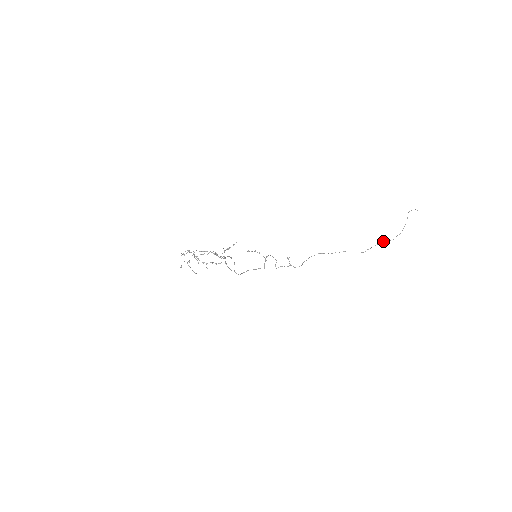
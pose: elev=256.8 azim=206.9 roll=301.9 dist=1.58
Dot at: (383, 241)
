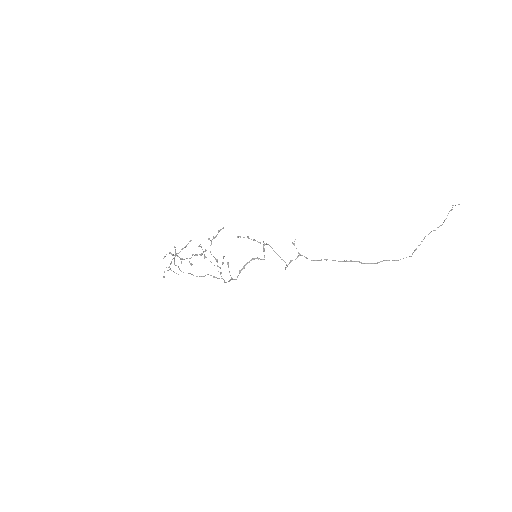
Dot at: occluded
